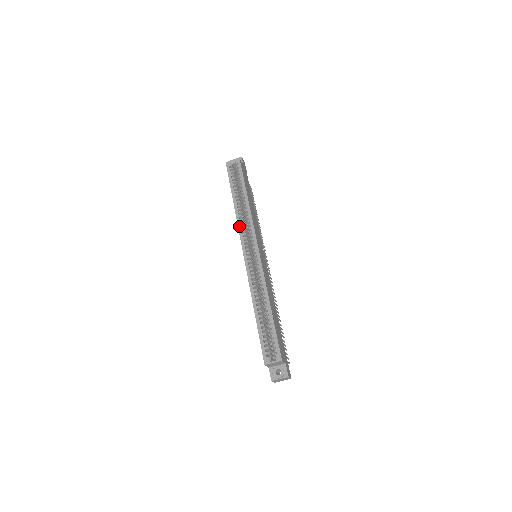
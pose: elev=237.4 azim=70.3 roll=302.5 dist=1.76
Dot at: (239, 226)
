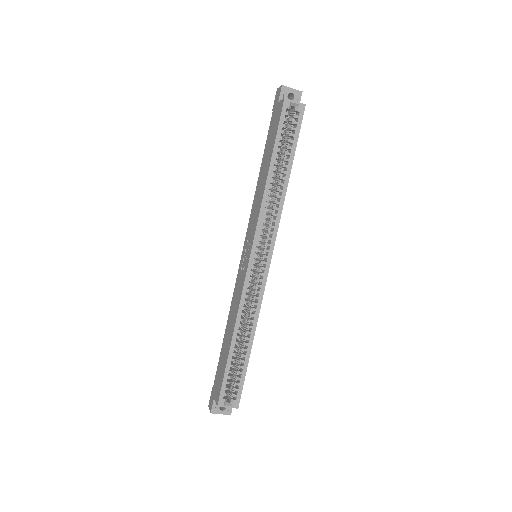
Dot at: (261, 215)
